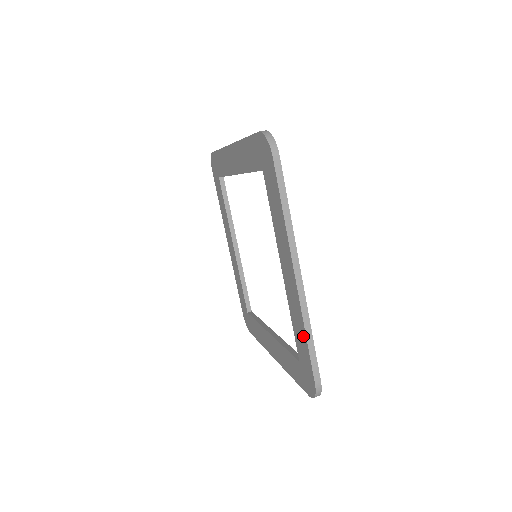
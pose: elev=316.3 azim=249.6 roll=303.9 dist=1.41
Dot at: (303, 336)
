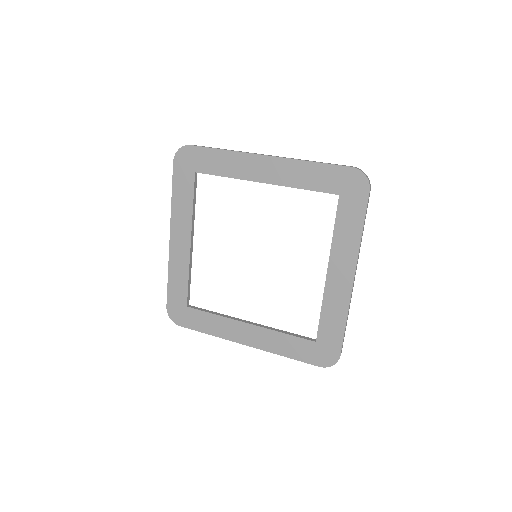
Dot at: (312, 168)
